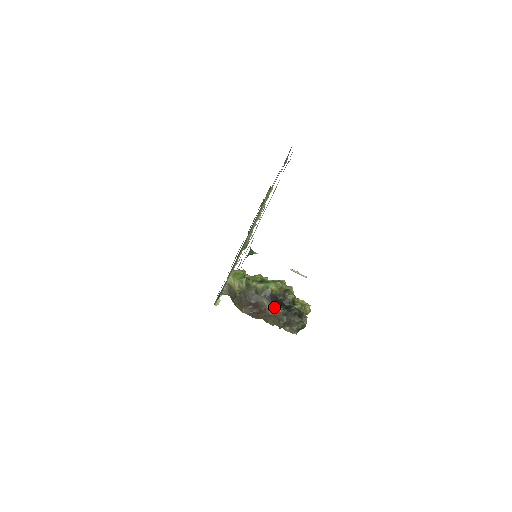
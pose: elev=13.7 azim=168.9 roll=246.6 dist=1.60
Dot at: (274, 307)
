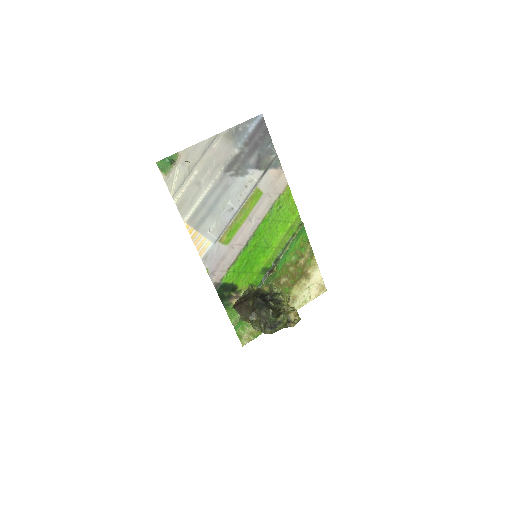
Dot at: occluded
